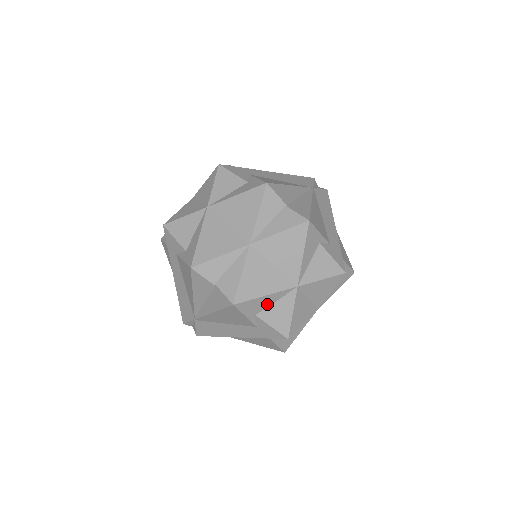
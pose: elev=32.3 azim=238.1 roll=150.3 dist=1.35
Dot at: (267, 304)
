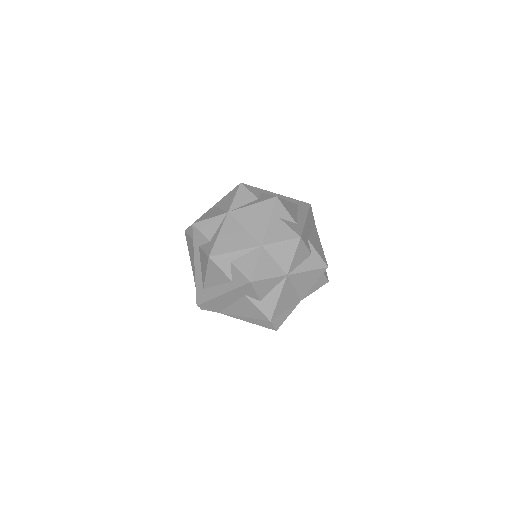
Dot at: occluded
